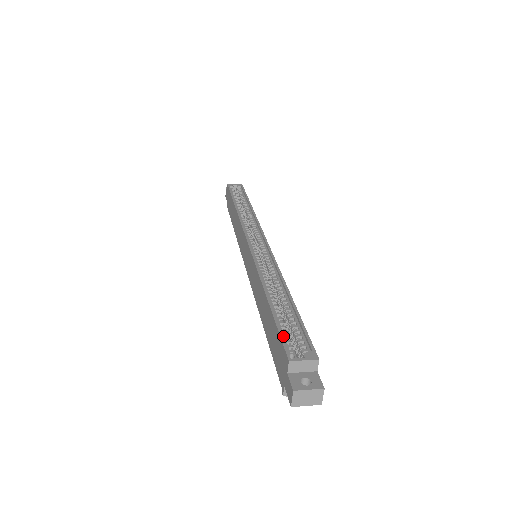
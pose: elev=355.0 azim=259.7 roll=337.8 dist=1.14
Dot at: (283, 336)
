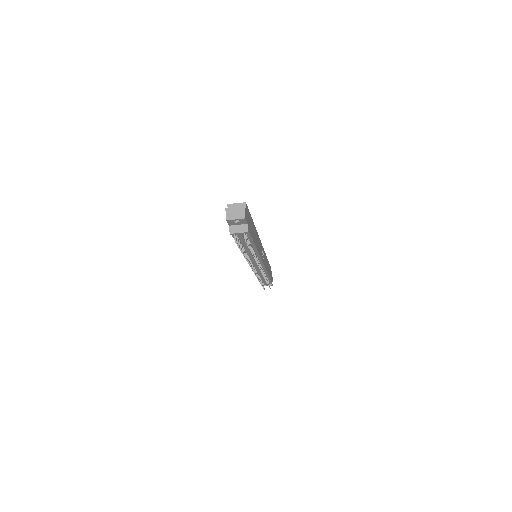
Dot at: occluded
